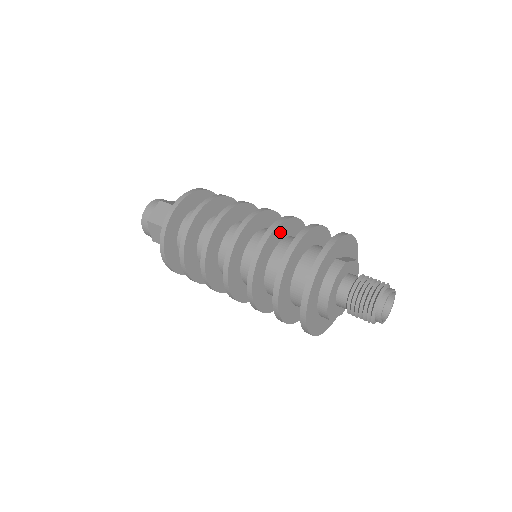
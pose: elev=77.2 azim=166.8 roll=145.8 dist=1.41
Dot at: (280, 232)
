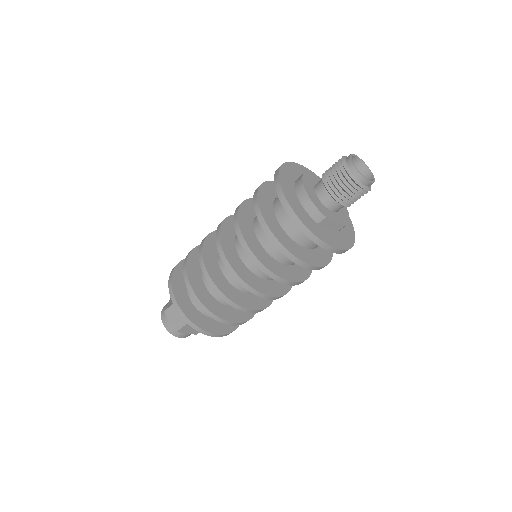
Dot at: occluded
